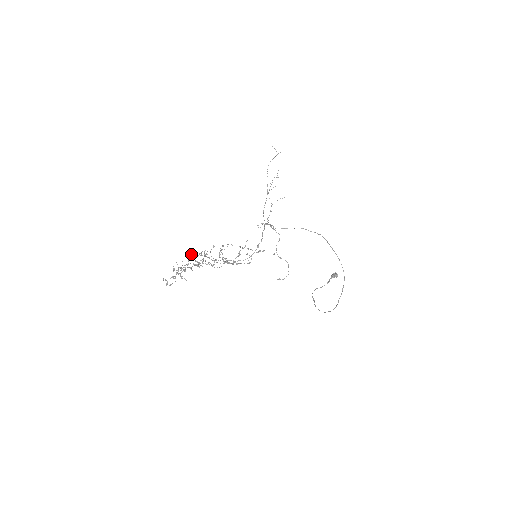
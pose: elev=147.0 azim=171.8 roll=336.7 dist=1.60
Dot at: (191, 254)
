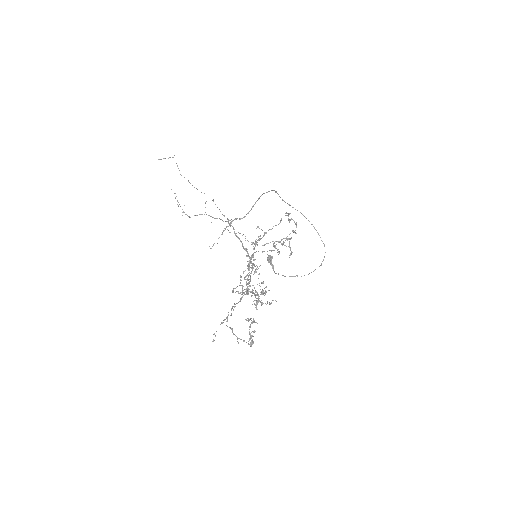
Dot at: (233, 292)
